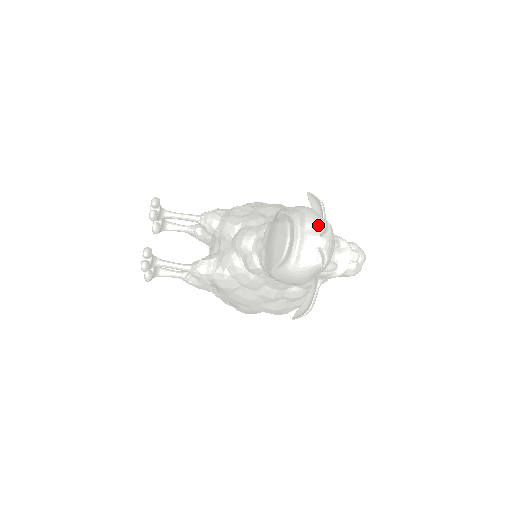
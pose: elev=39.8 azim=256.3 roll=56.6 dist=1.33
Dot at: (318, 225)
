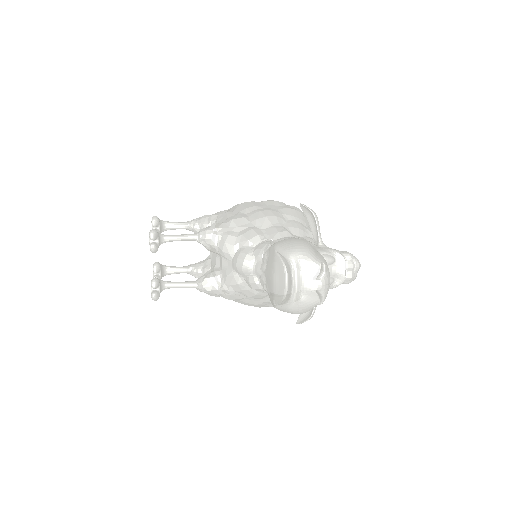
Dot at: (313, 268)
